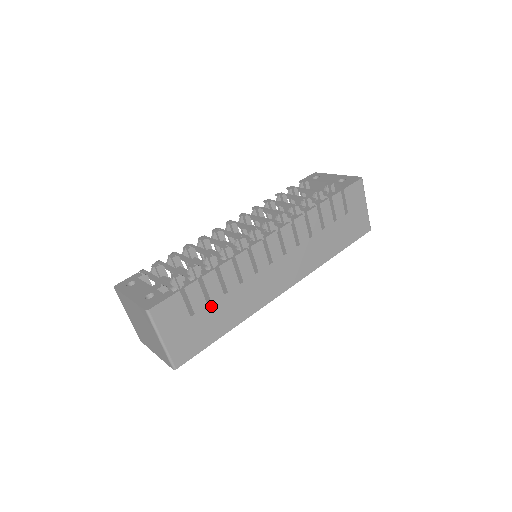
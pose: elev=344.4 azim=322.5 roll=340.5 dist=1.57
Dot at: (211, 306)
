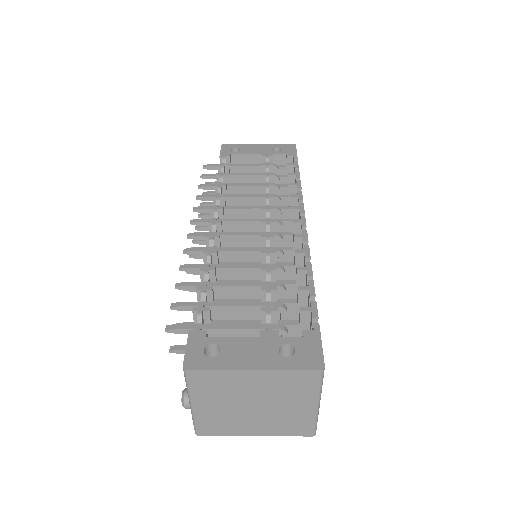
Dot at: occluded
